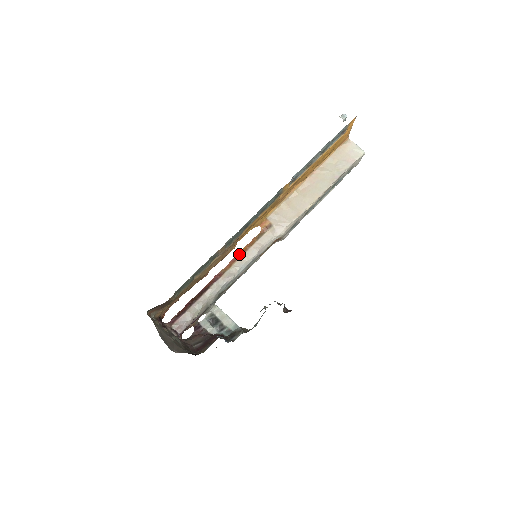
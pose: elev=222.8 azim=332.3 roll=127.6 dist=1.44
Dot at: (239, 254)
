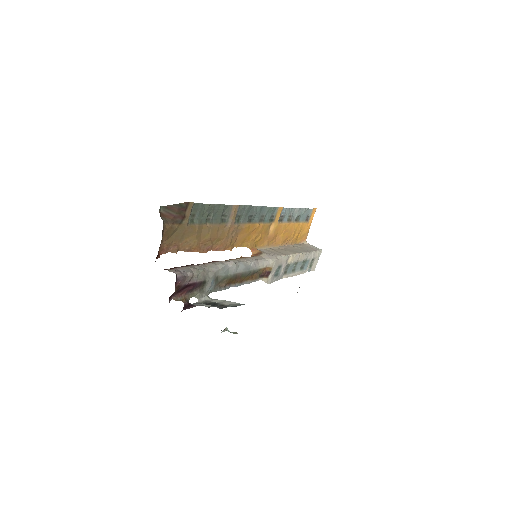
Dot at: occluded
